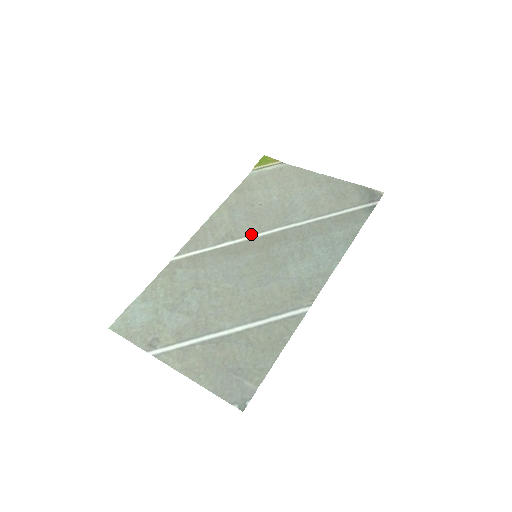
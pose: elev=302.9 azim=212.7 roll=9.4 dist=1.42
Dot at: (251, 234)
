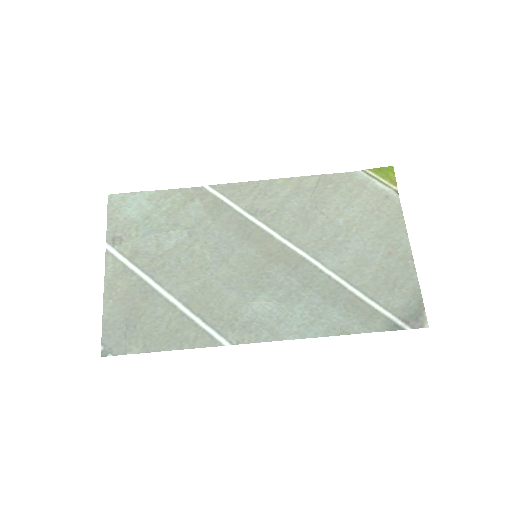
Dot at: (279, 232)
